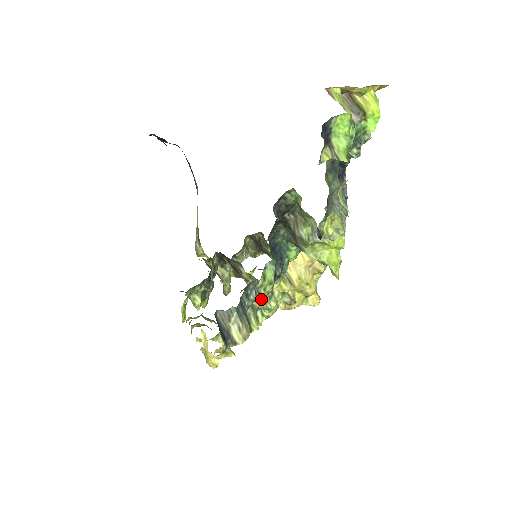
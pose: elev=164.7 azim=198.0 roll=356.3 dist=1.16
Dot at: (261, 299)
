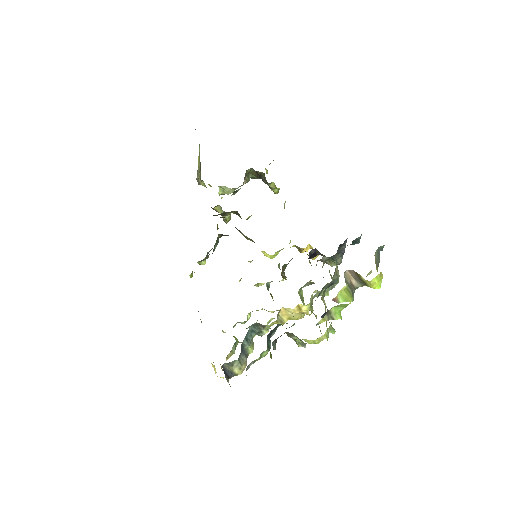
Dot at: occluded
